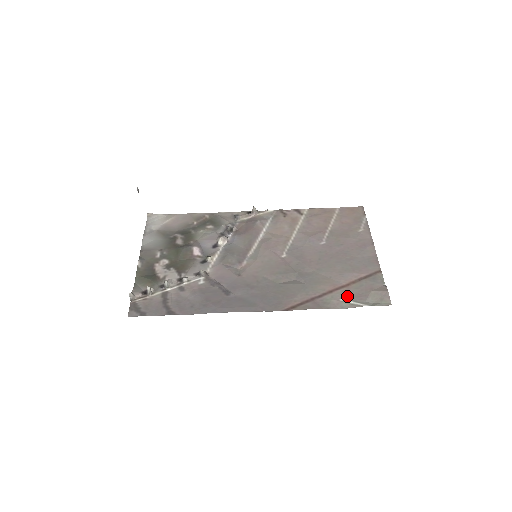
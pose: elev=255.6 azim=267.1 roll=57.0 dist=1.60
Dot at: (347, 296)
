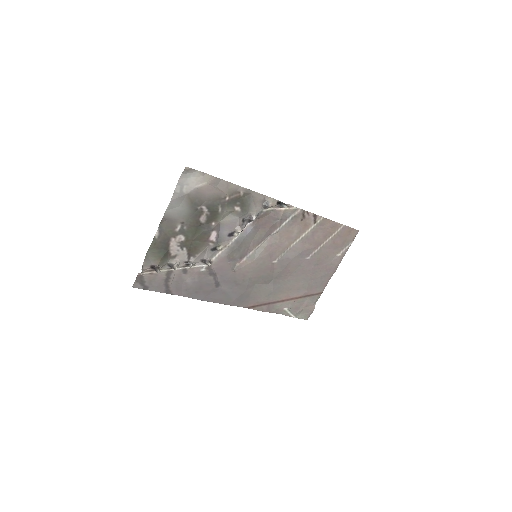
Dot at: (289, 307)
